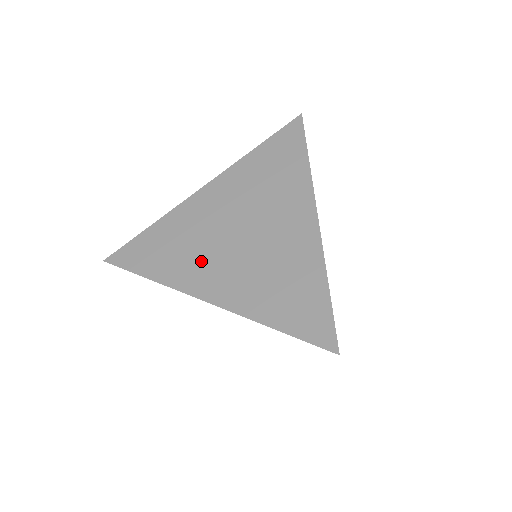
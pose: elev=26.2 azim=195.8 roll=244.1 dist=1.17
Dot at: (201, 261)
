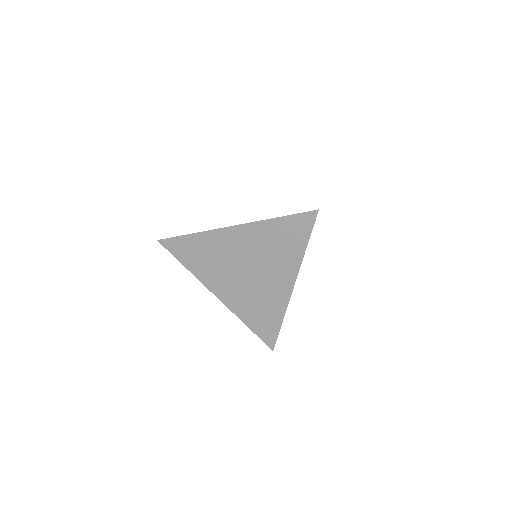
Dot at: (219, 275)
